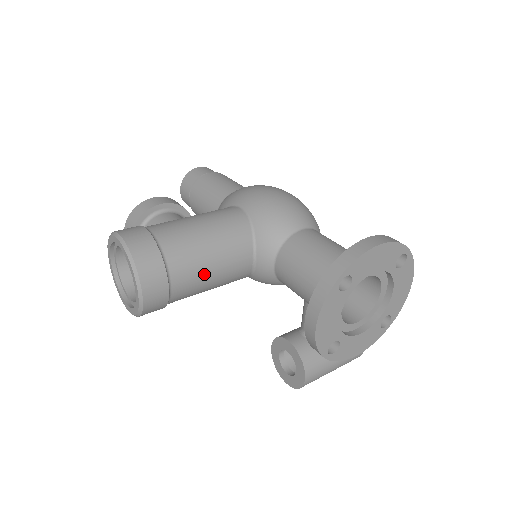
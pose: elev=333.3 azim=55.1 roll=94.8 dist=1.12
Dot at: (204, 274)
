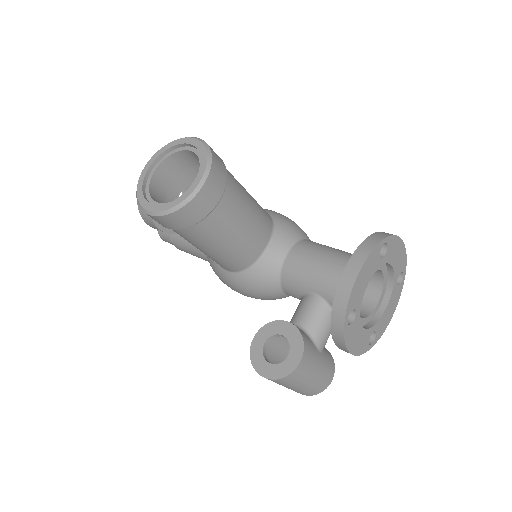
Dot at: (240, 218)
